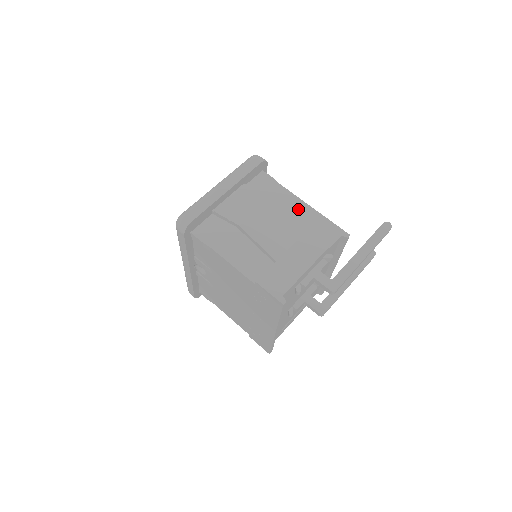
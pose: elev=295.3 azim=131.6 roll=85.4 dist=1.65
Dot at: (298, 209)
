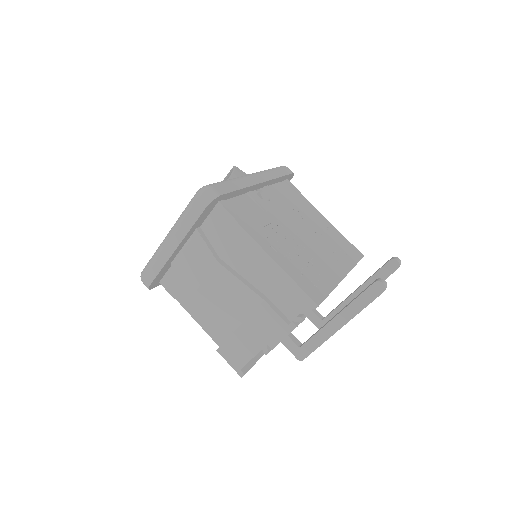
Dot at: (259, 264)
